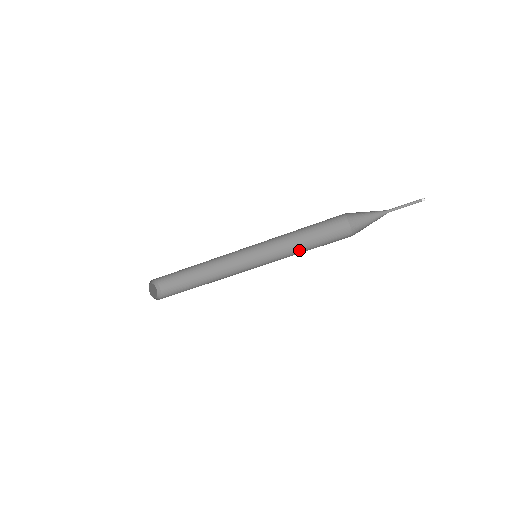
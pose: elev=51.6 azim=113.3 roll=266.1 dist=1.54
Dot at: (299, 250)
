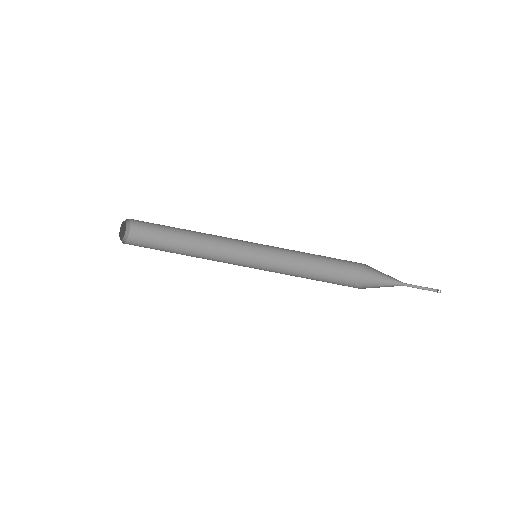
Dot at: (300, 274)
